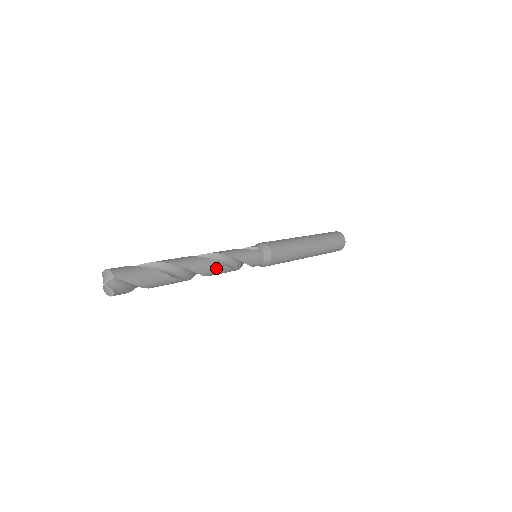
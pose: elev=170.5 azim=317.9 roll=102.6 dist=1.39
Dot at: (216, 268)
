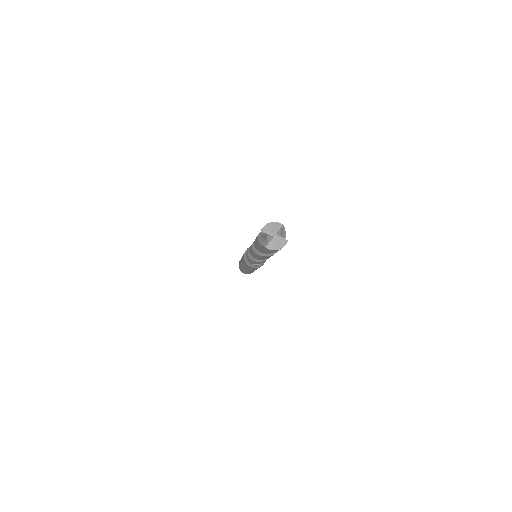
Dot at: occluded
